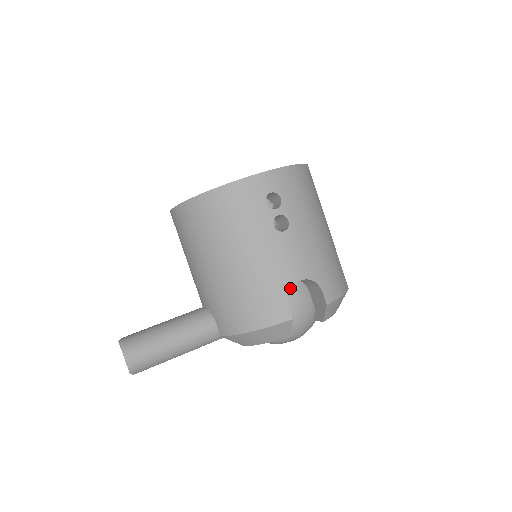
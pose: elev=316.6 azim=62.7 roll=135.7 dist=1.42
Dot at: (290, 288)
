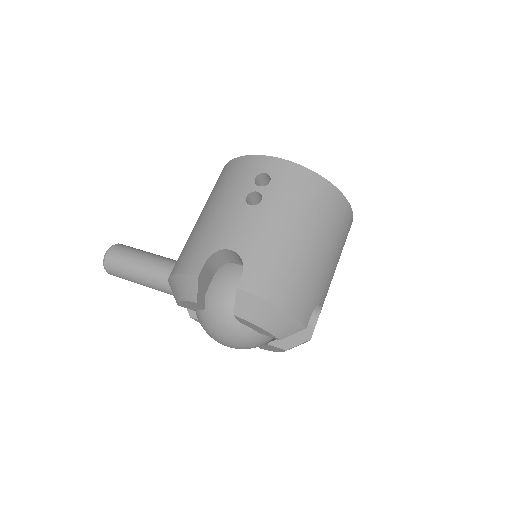
Dot at: (218, 250)
